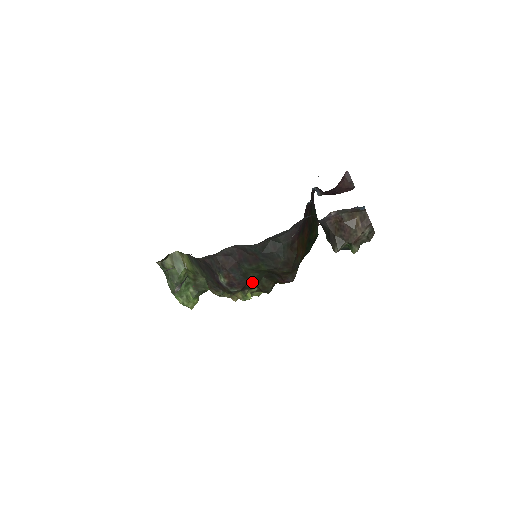
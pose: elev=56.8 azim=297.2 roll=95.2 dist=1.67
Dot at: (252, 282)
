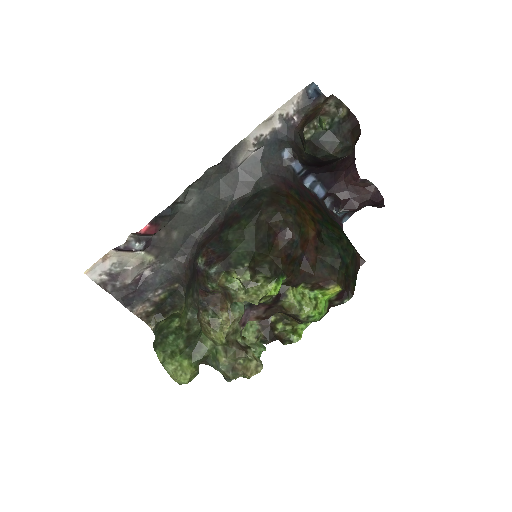
Dot at: (238, 256)
